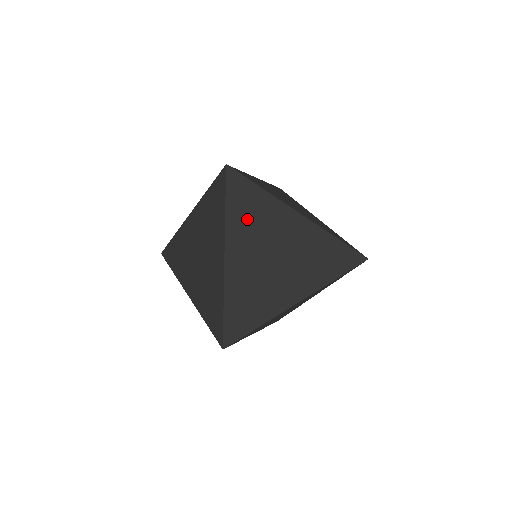
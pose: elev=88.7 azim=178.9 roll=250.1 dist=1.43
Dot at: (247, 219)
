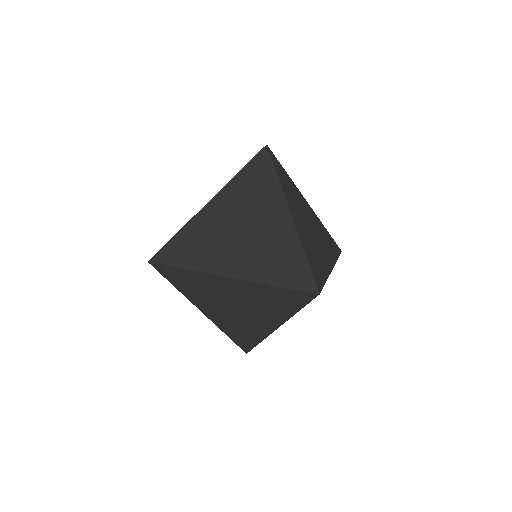
Dot at: (248, 188)
